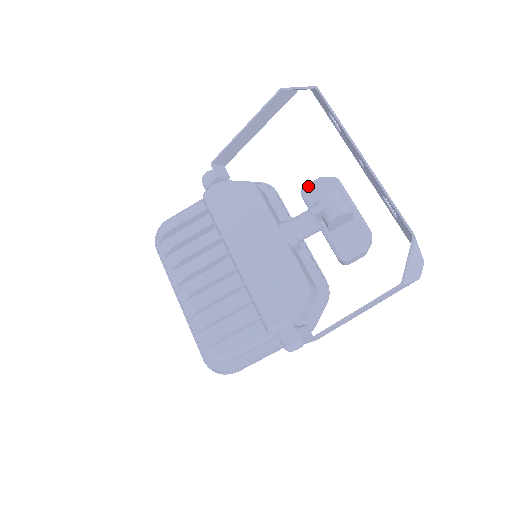
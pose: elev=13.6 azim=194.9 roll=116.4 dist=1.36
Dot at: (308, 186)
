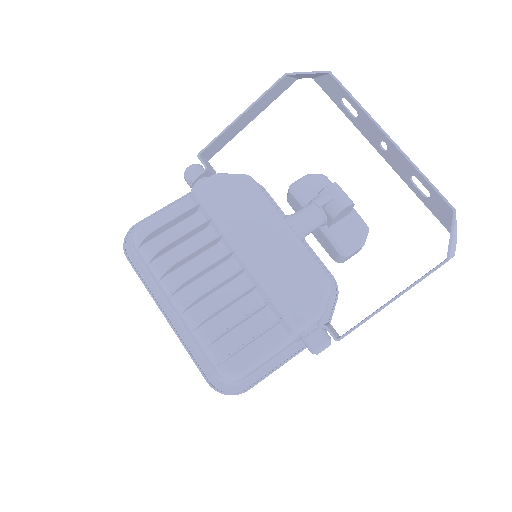
Dot at: (297, 183)
